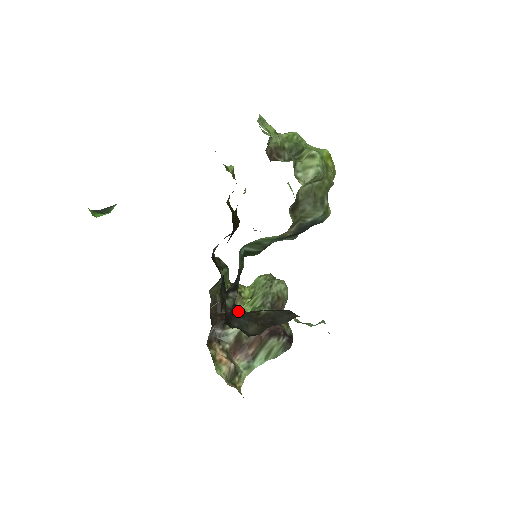
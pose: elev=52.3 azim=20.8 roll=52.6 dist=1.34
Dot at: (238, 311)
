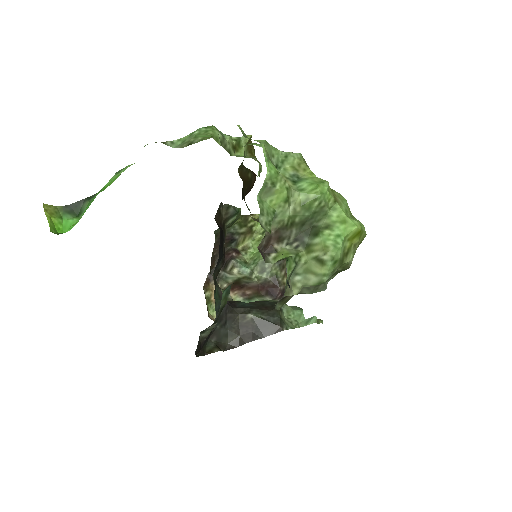
Dot at: (221, 319)
